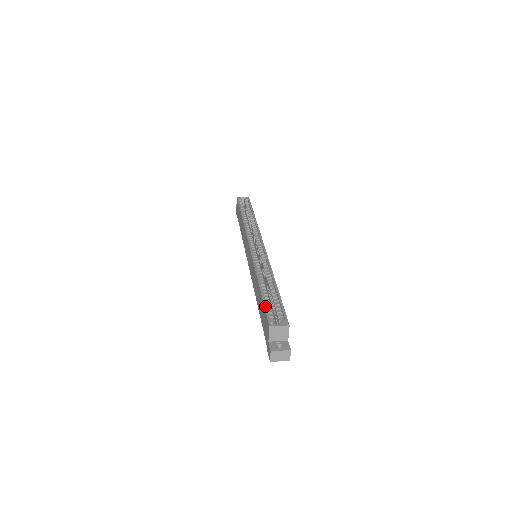
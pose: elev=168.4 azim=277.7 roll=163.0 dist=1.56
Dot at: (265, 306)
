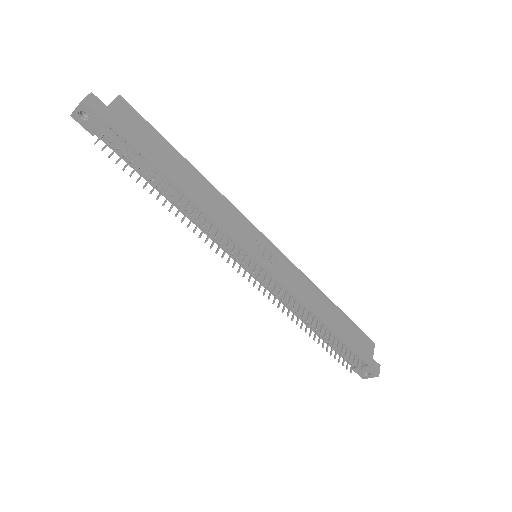
Dot at: occluded
